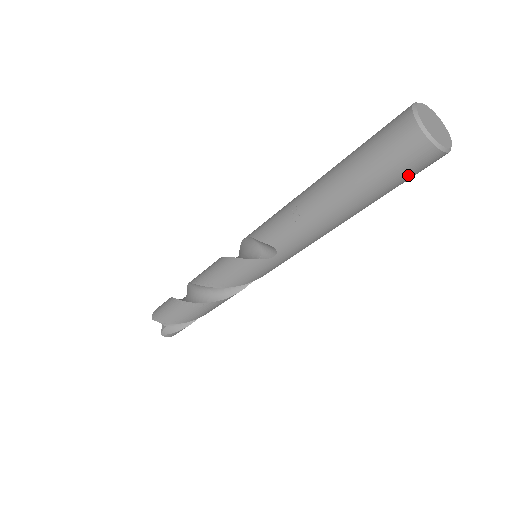
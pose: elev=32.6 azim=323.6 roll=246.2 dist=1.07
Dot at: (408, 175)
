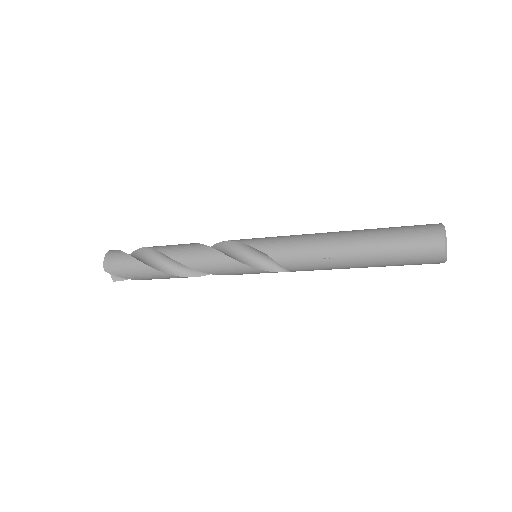
Dot at: occluded
